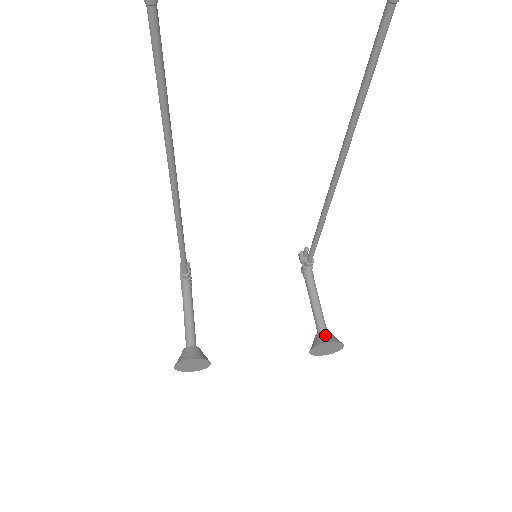
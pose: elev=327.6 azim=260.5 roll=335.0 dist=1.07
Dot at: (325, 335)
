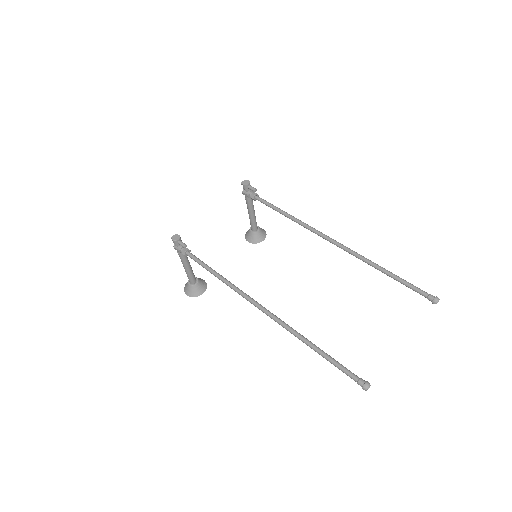
Dot at: (259, 235)
